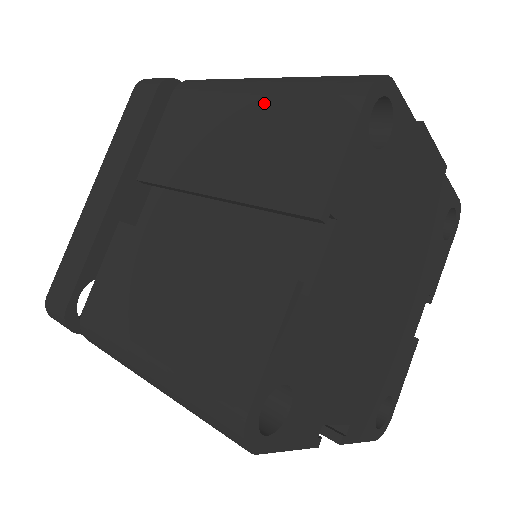
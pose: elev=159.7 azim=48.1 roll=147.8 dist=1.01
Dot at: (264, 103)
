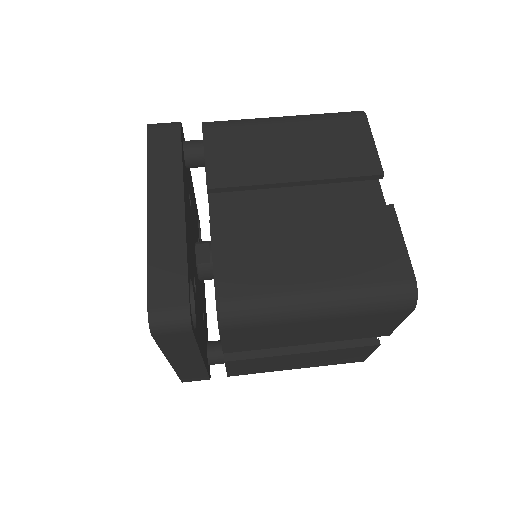
Dot at: (300, 127)
